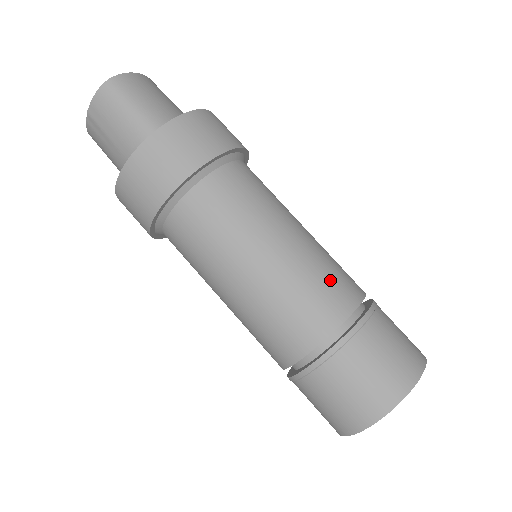
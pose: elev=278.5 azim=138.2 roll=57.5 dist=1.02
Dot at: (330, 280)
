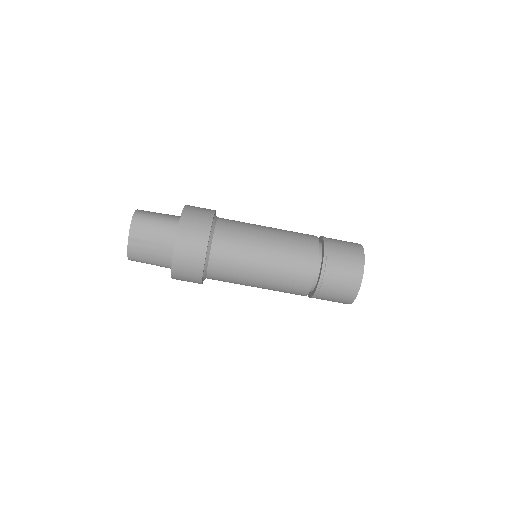
Dot at: (299, 233)
